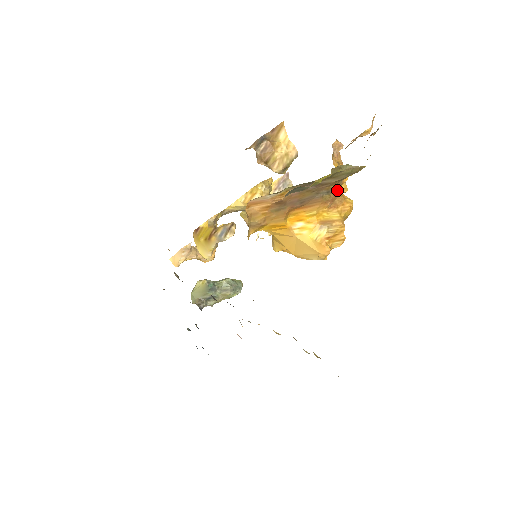
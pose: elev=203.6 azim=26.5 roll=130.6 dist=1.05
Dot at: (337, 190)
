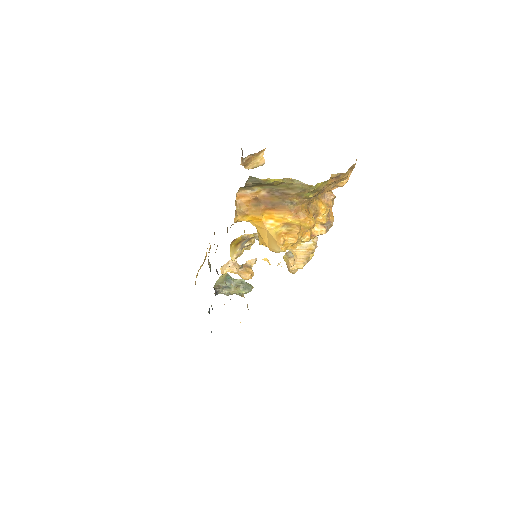
Dot at: (302, 207)
